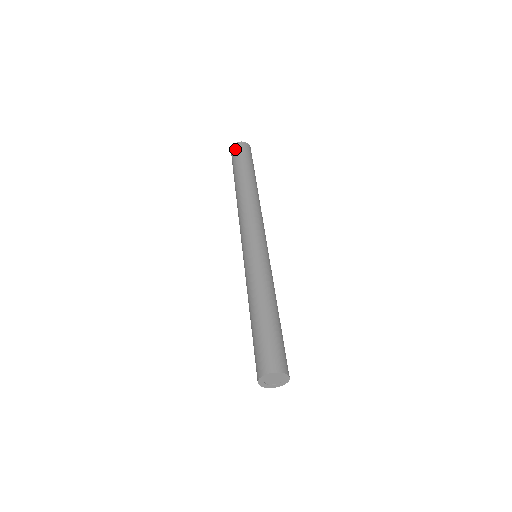
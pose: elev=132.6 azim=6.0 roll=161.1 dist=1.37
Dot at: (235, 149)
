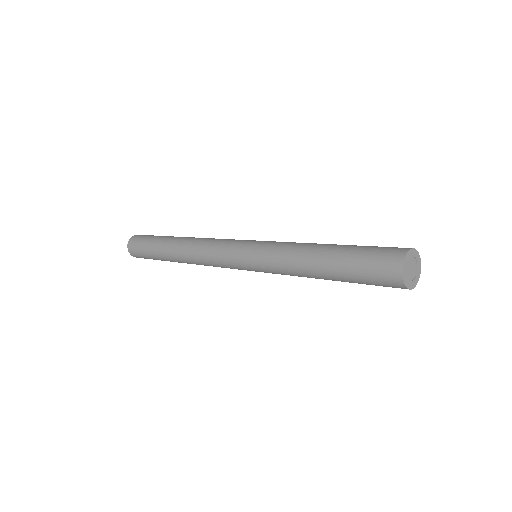
Dot at: (142, 235)
